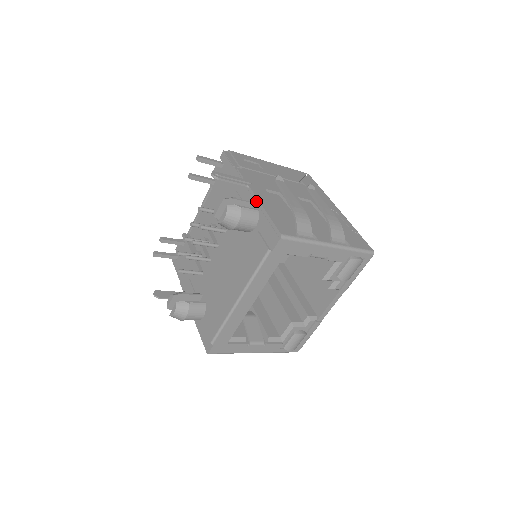
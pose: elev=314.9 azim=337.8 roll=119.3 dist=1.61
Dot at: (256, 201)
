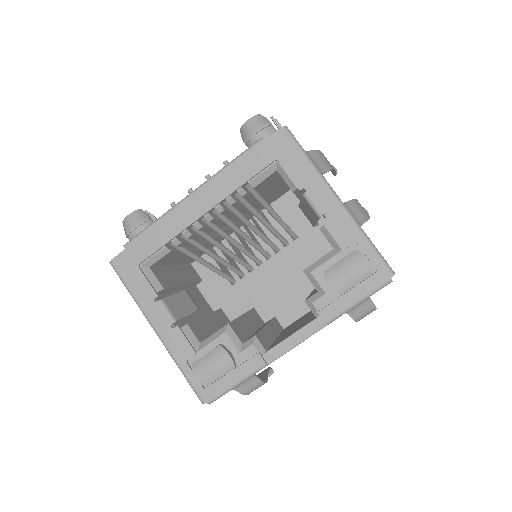
Dot at: occluded
